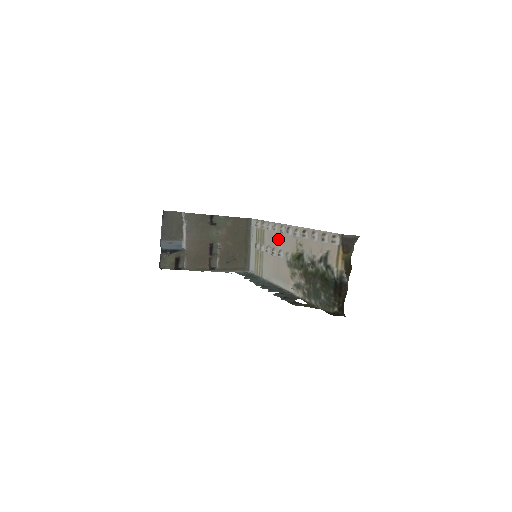
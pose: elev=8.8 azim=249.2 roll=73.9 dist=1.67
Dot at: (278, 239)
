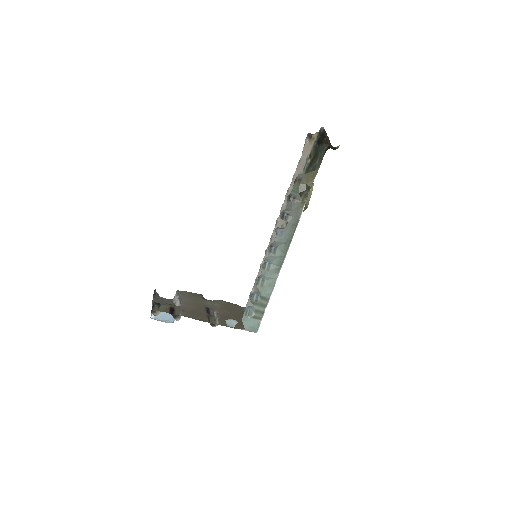
Dot at: occluded
